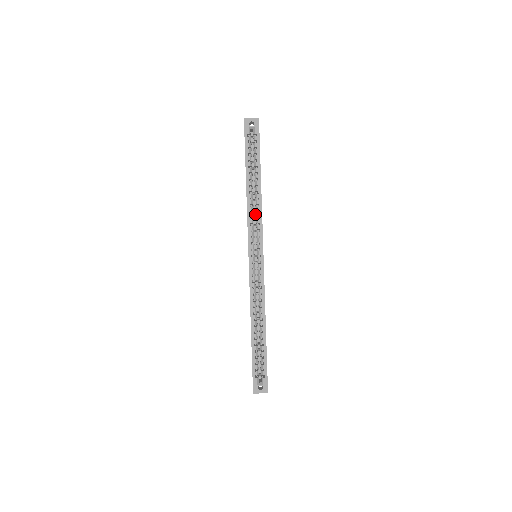
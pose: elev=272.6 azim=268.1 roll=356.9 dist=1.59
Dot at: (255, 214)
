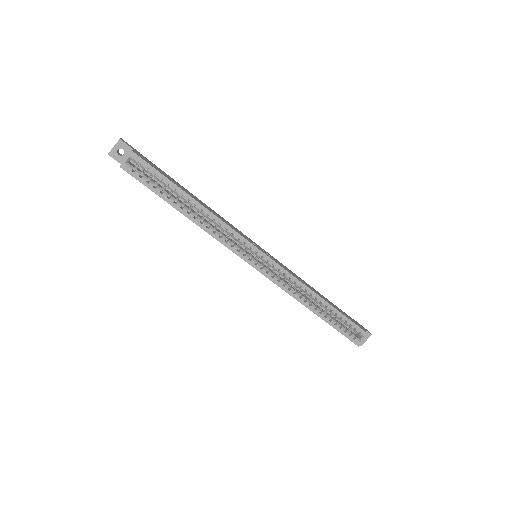
Dot at: occluded
